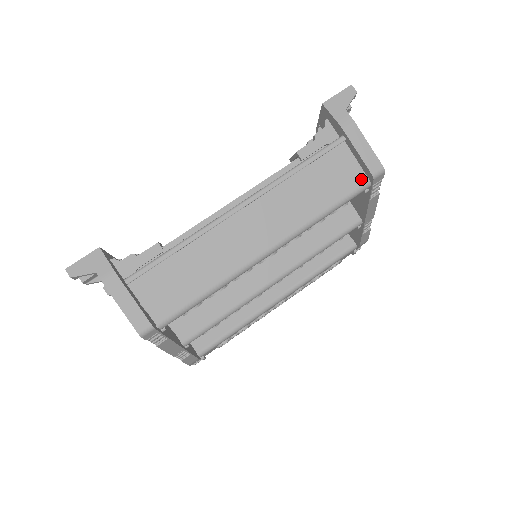
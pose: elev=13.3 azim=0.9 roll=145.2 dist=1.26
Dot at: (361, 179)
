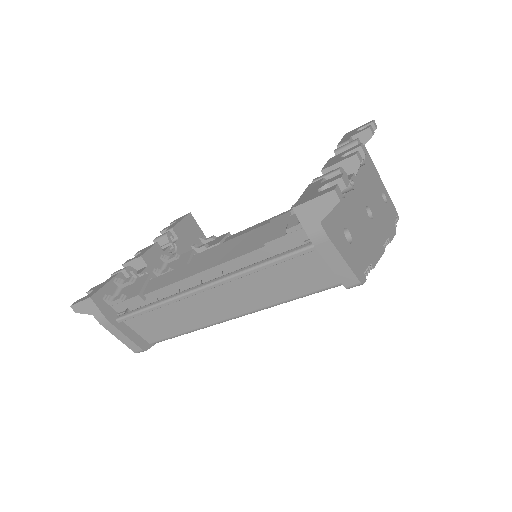
Dot at: (337, 279)
